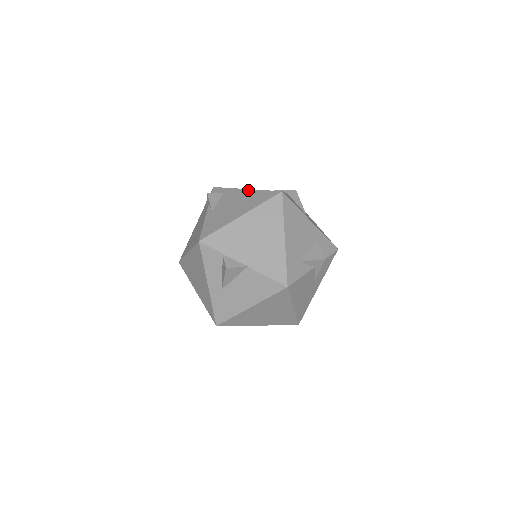
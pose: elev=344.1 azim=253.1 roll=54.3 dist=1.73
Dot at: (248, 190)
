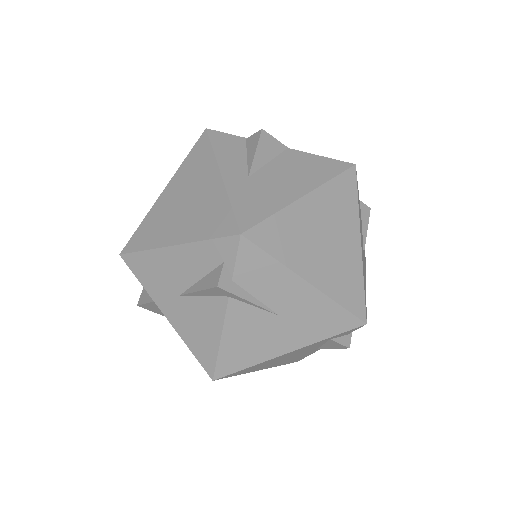
Dot at: occluded
